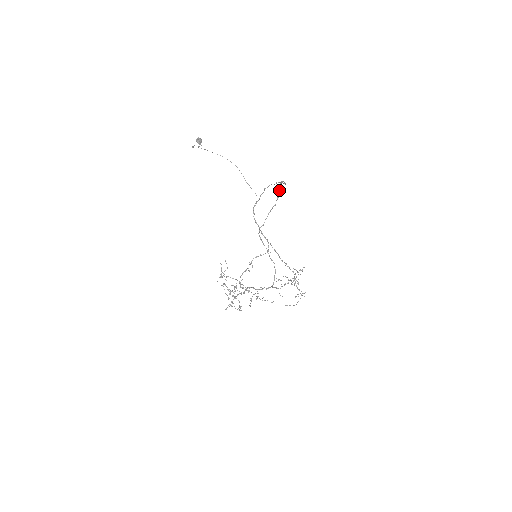
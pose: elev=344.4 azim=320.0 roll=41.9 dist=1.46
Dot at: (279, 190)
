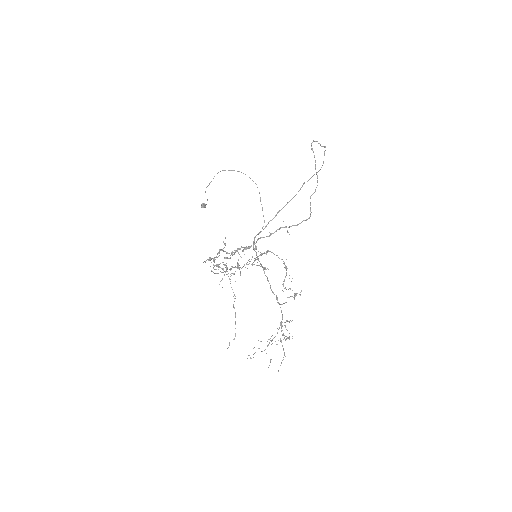
Dot at: occluded
